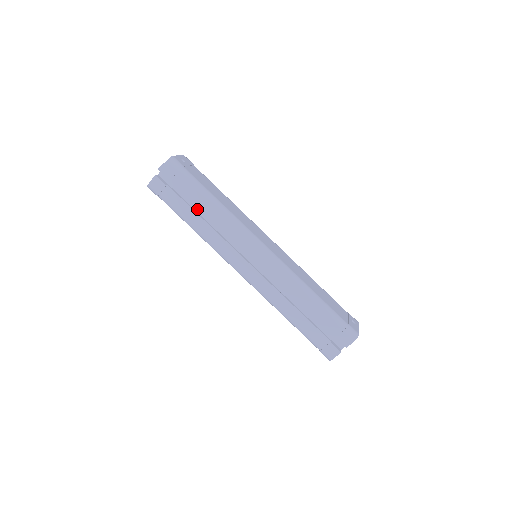
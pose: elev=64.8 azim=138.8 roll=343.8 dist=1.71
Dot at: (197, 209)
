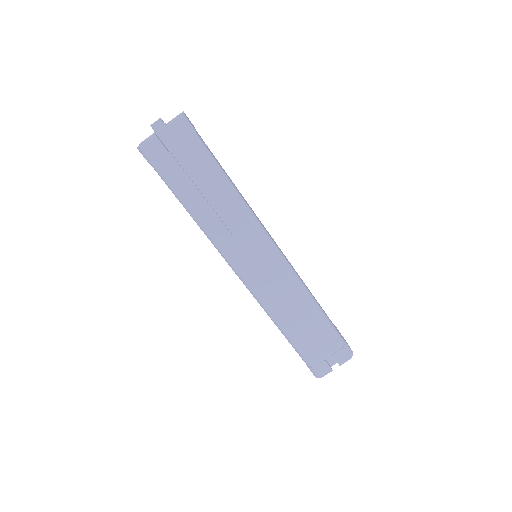
Dot at: (202, 190)
